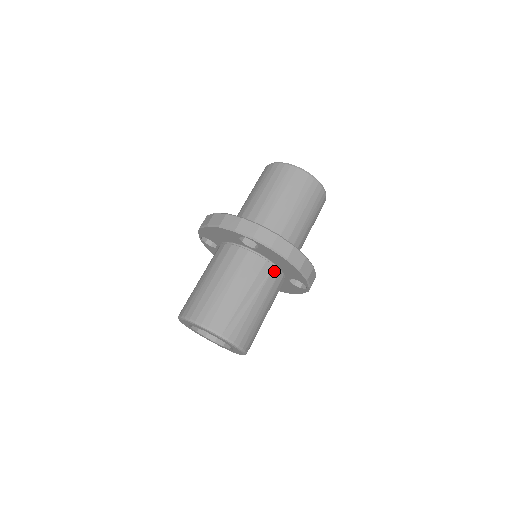
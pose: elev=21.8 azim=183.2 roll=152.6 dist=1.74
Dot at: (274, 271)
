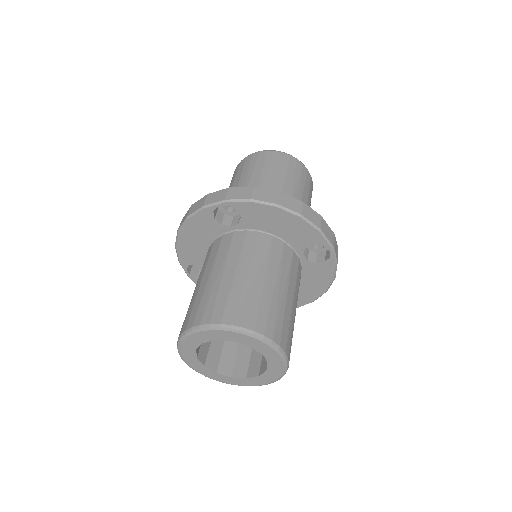
Dot at: (276, 242)
